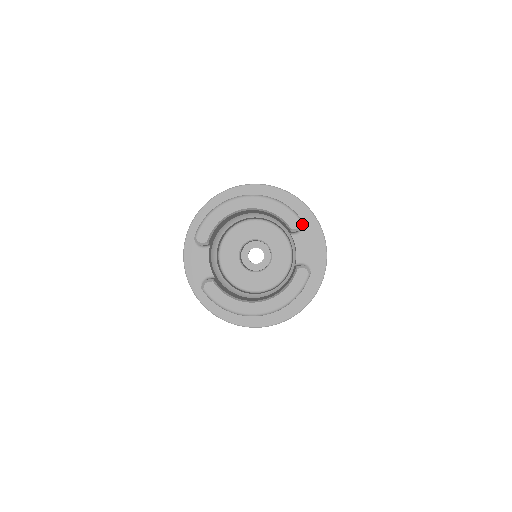
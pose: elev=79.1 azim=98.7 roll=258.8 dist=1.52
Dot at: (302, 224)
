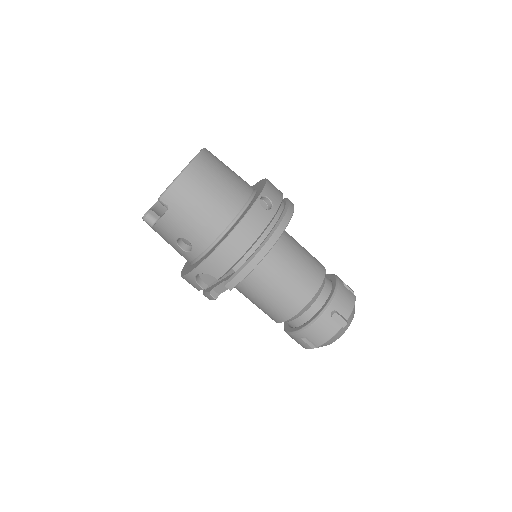
Dot at: occluded
